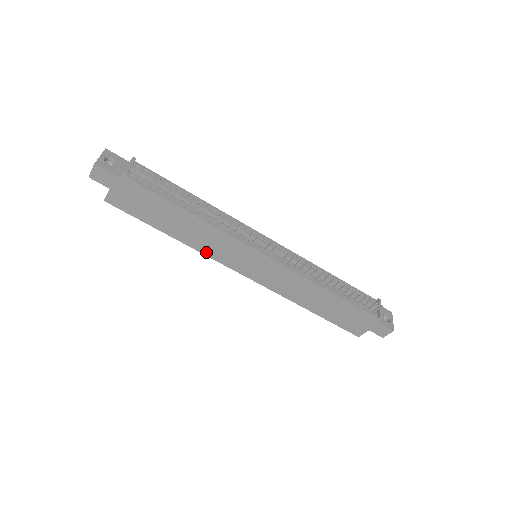
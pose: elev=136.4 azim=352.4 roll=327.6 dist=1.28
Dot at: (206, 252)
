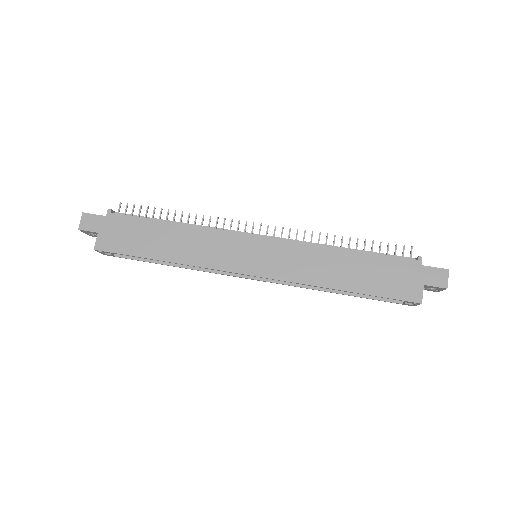
Dot at: (203, 263)
